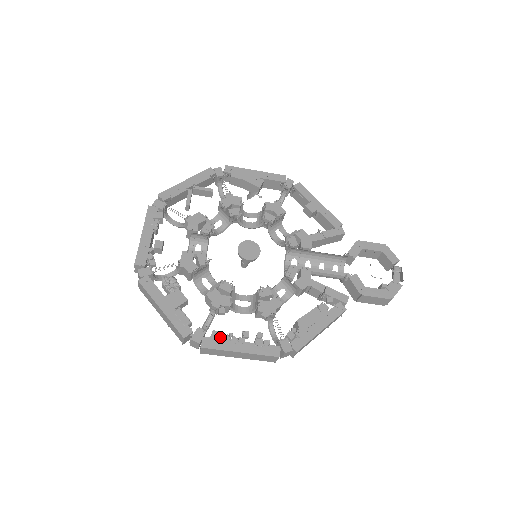
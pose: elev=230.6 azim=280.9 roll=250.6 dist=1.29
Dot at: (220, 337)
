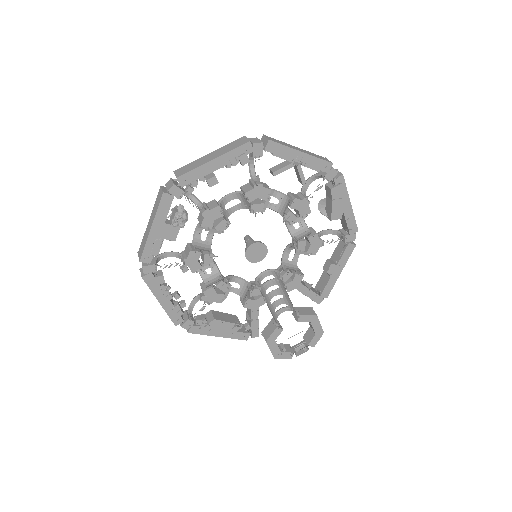
Dot at: (161, 283)
